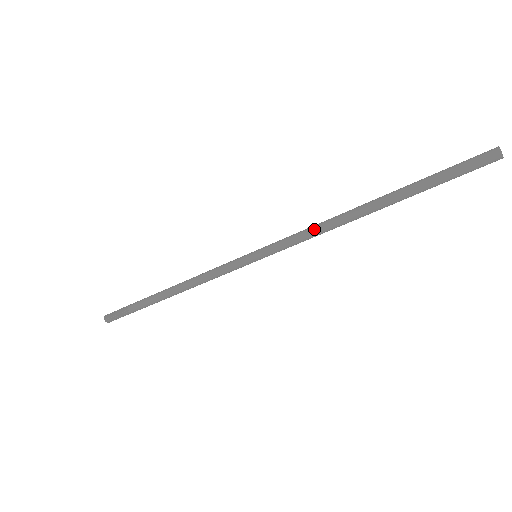
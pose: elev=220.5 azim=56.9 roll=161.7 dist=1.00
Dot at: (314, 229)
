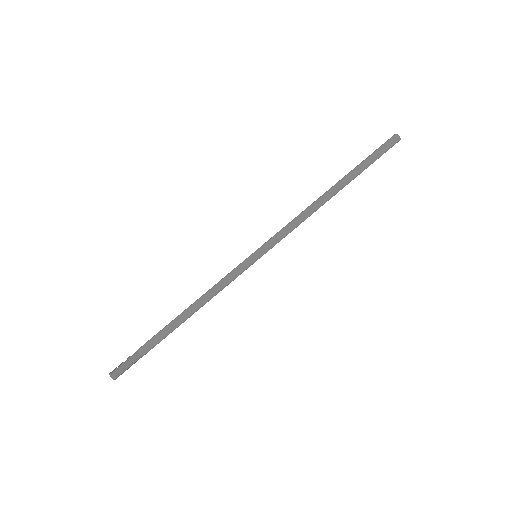
Dot at: (298, 217)
